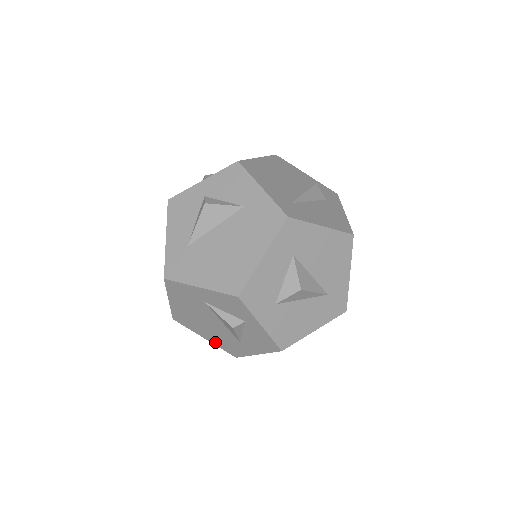
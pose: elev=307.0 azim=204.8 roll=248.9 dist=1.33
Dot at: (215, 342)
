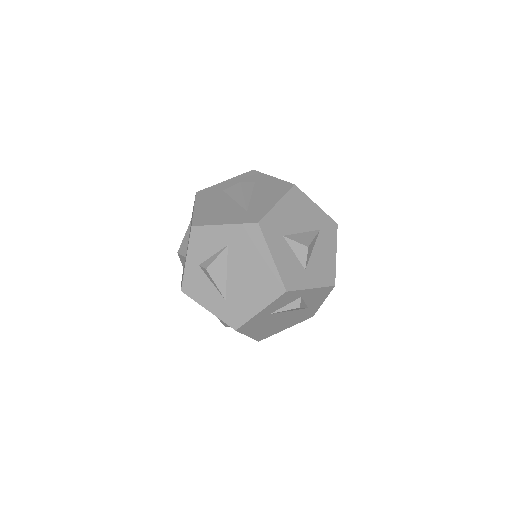
Dot at: (294, 324)
